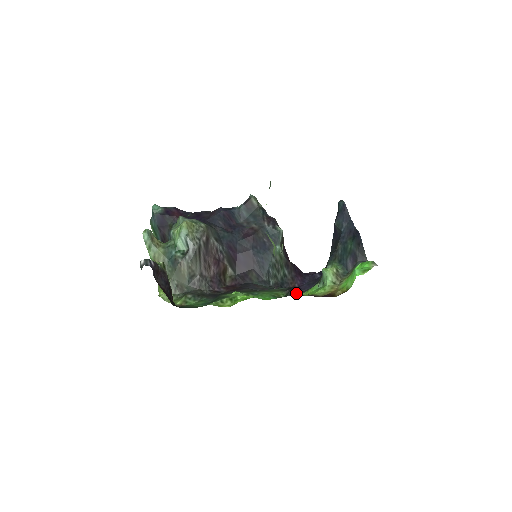
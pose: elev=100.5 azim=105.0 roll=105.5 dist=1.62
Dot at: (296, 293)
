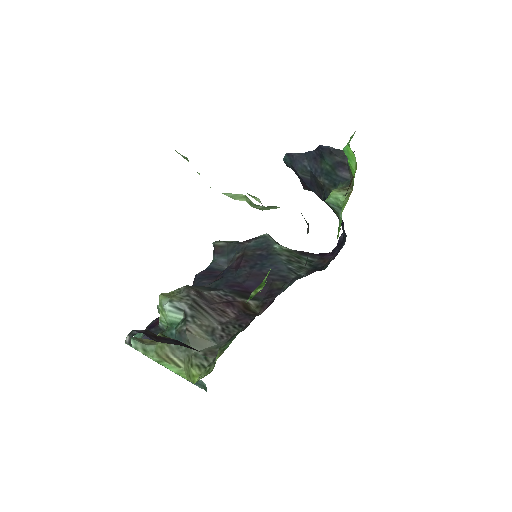
Dot at: (334, 255)
